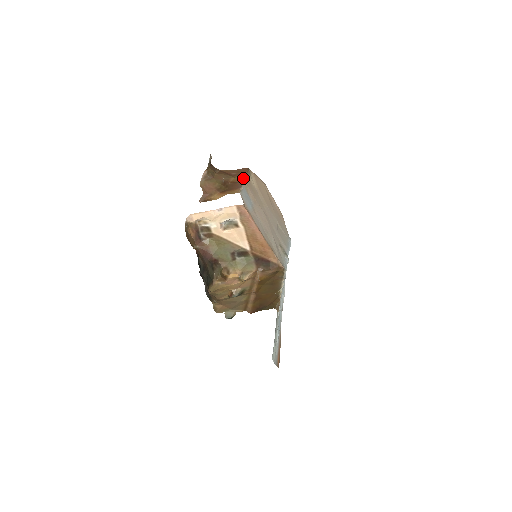
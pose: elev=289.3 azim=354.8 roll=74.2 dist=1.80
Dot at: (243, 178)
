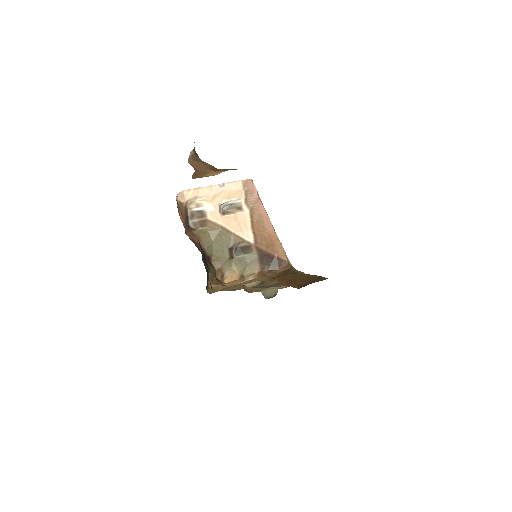
Dot at: occluded
